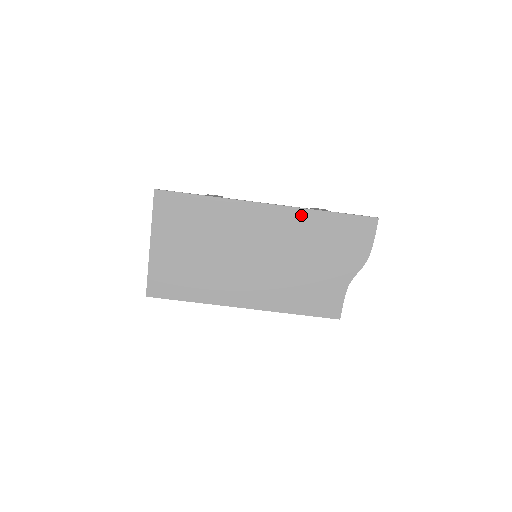
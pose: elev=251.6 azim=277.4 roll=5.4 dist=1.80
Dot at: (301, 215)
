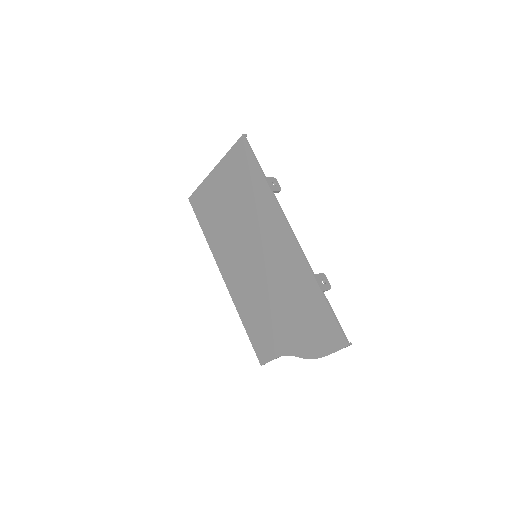
Dot at: (303, 268)
